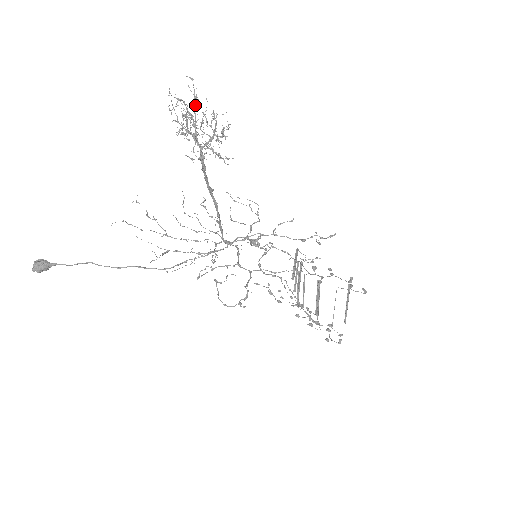
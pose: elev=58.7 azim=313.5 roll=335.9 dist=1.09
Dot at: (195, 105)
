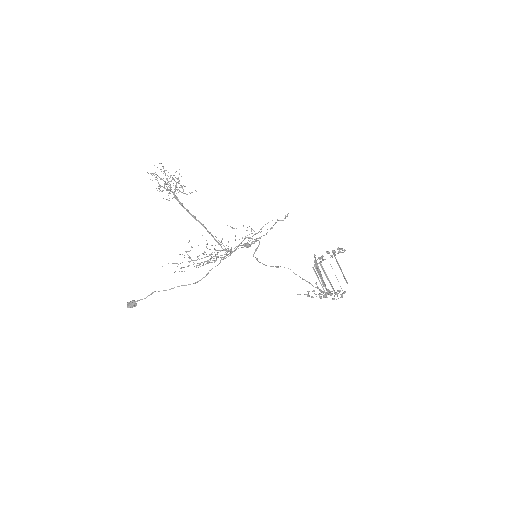
Dot at: occluded
